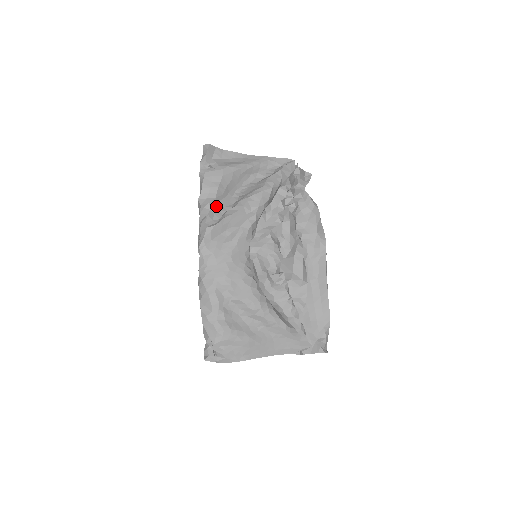
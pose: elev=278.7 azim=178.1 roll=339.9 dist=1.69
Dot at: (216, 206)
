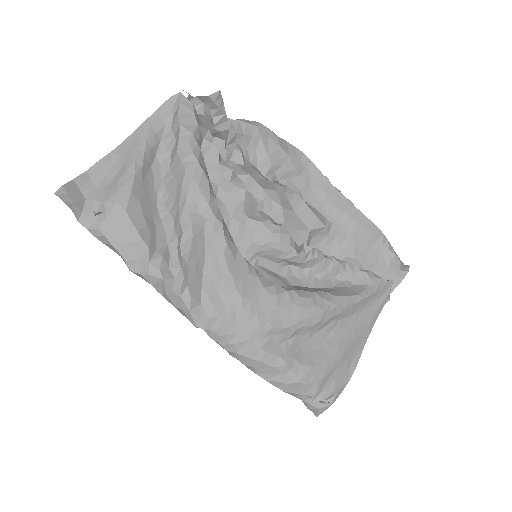
Dot at: (160, 257)
